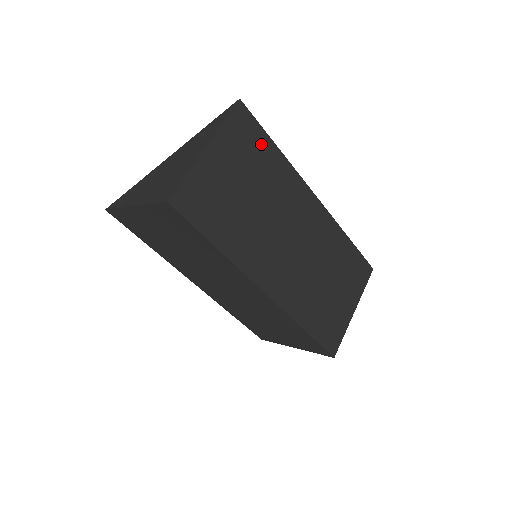
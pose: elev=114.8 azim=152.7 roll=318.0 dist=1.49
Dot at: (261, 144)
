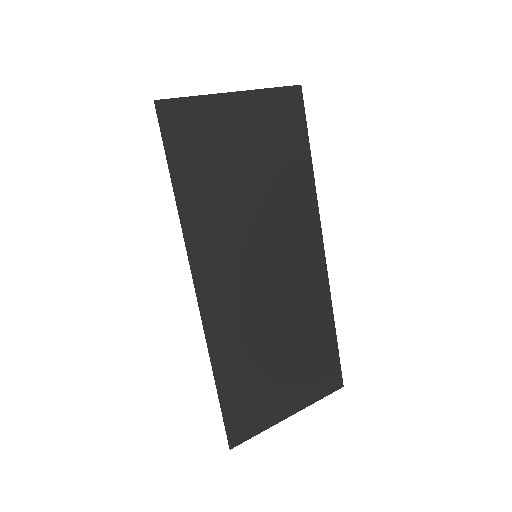
Dot at: occluded
